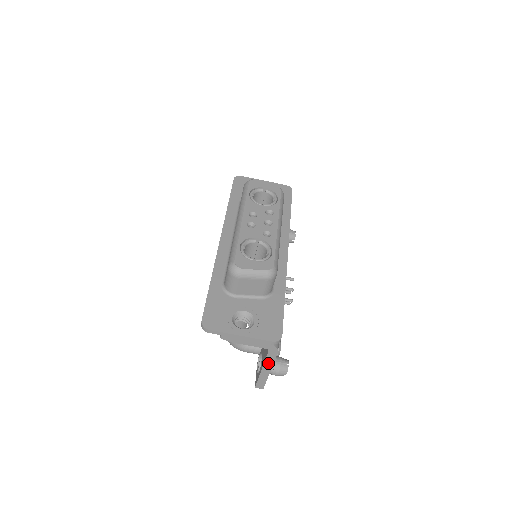
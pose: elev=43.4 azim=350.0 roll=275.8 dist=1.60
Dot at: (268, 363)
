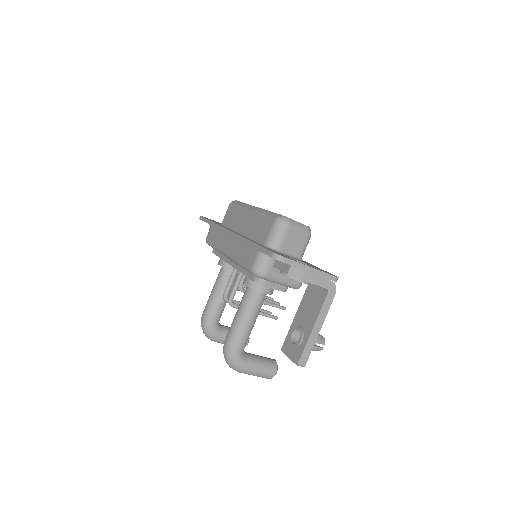
Dot at: (322, 315)
